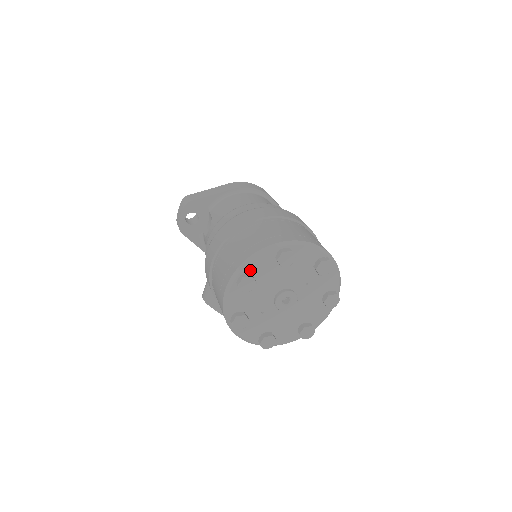
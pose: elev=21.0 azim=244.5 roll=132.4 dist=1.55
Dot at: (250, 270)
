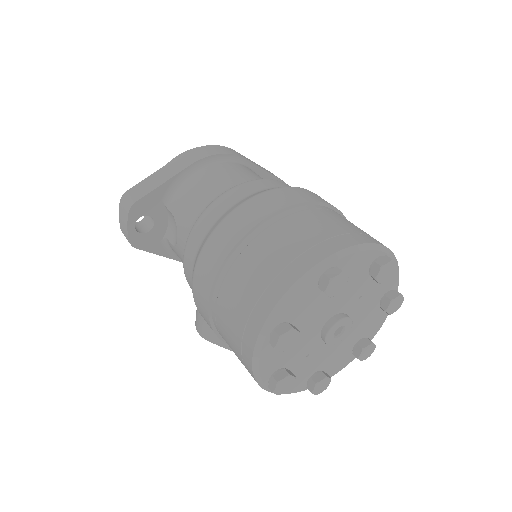
Dot at: (284, 317)
